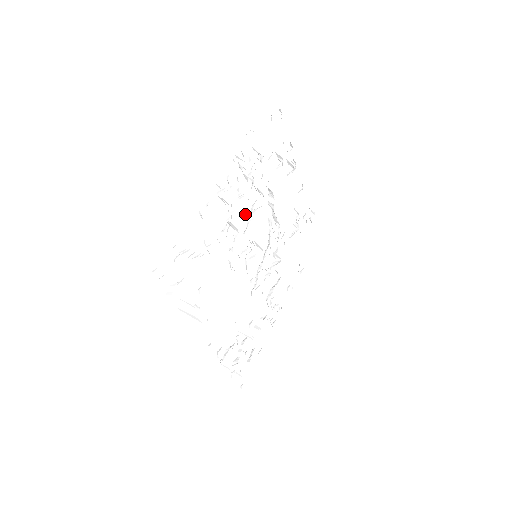
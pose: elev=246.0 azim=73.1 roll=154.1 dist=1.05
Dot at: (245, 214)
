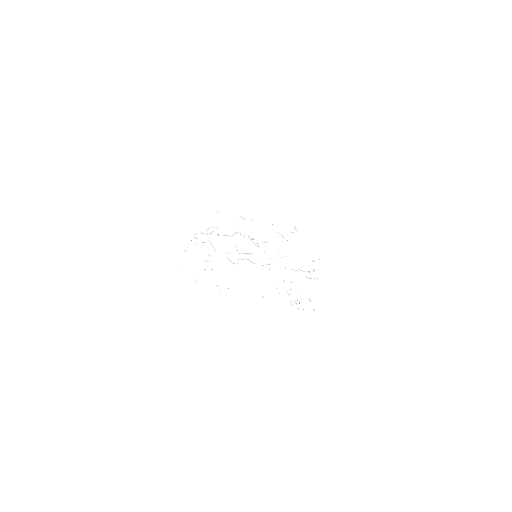
Dot at: occluded
